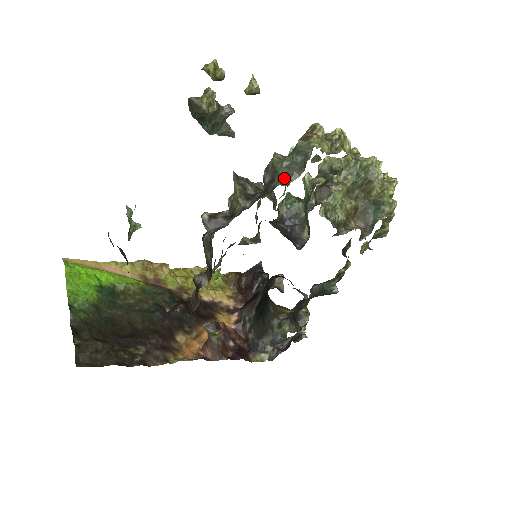
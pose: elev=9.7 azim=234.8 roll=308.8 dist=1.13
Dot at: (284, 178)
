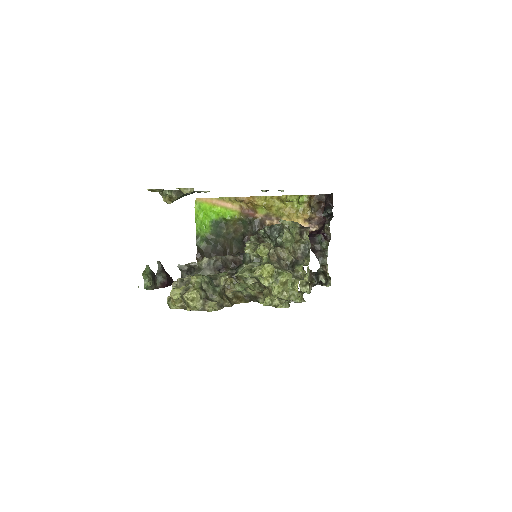
Dot at: occluded
